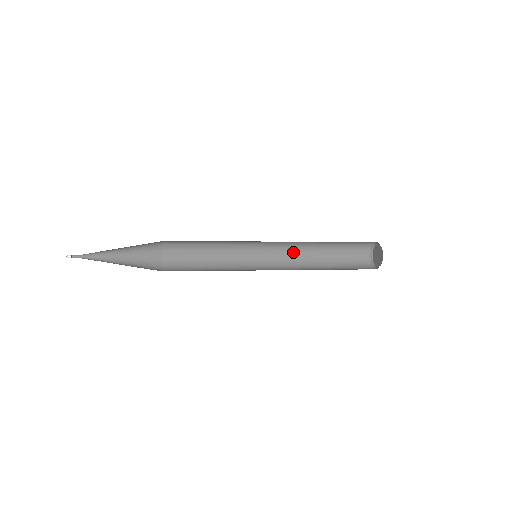
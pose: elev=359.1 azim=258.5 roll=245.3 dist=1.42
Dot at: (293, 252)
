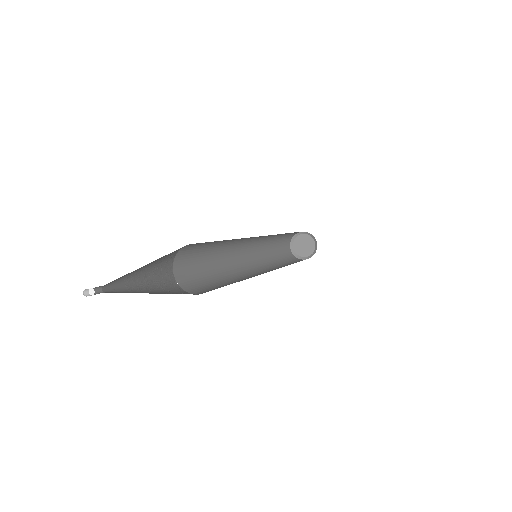
Dot at: (259, 248)
